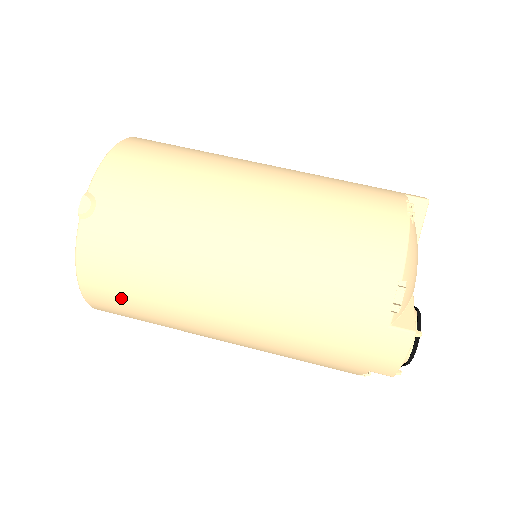
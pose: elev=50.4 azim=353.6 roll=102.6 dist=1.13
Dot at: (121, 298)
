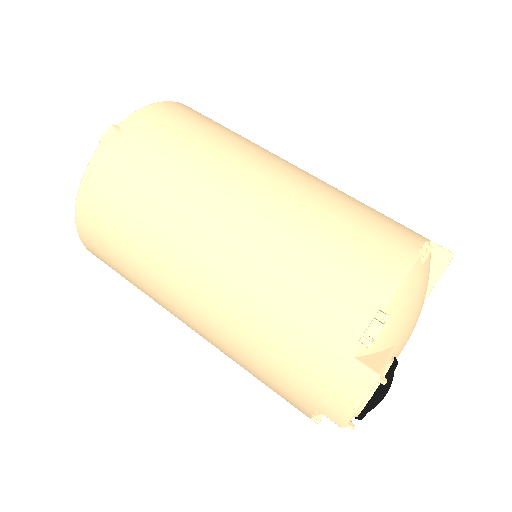
Dot at: (106, 236)
